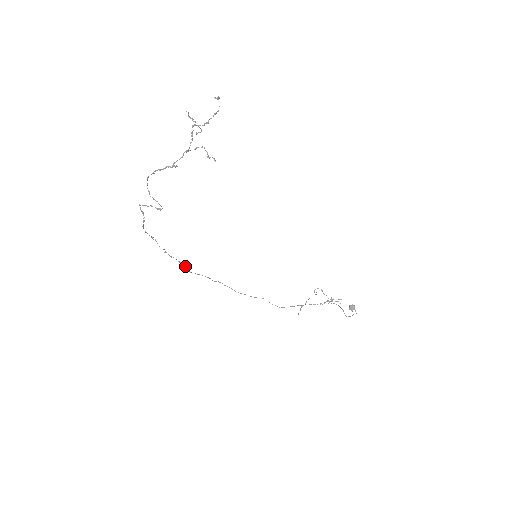
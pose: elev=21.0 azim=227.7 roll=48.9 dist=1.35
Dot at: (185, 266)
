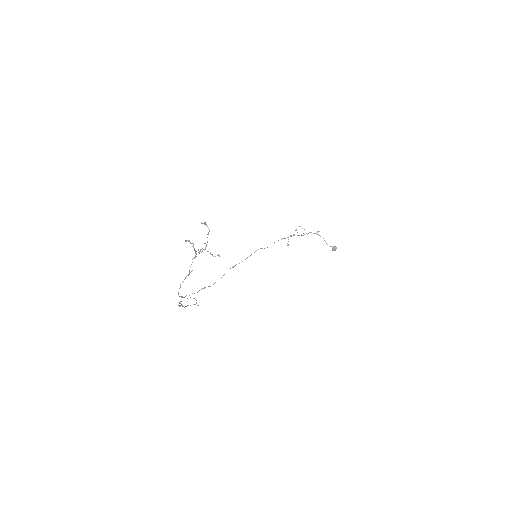
Dot at: (208, 286)
